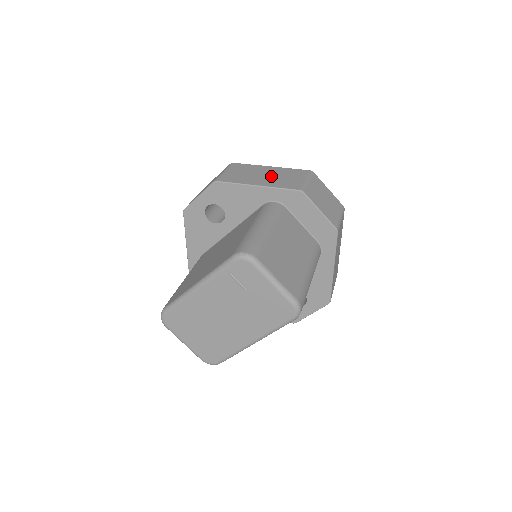
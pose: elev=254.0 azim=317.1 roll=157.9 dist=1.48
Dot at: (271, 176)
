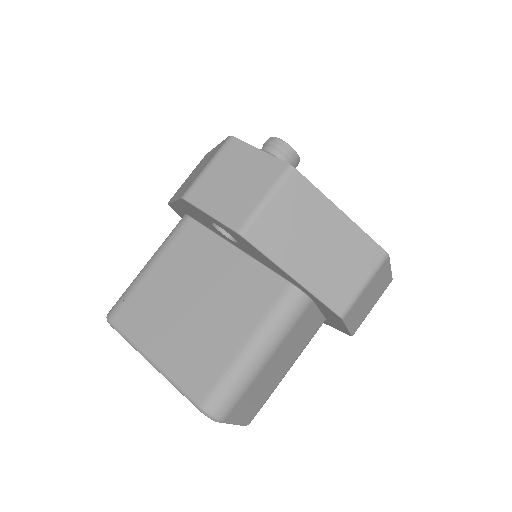
Dot at: (326, 253)
